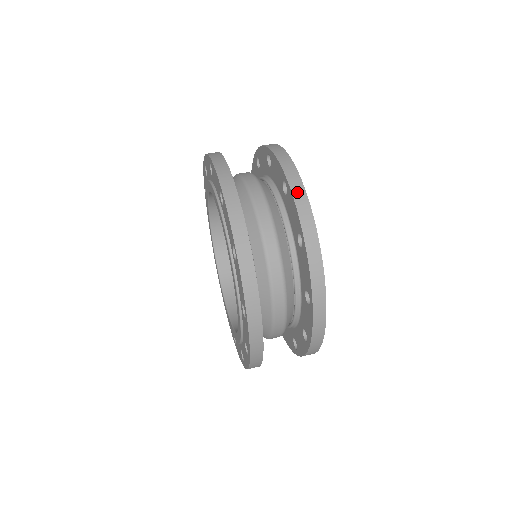
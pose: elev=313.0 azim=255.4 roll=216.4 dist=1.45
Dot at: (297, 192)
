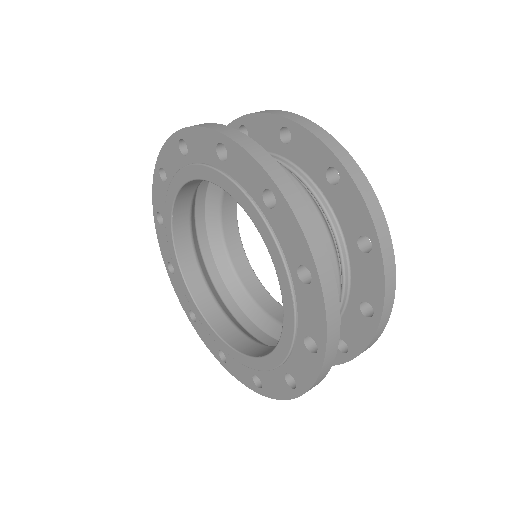
Dot at: (308, 125)
